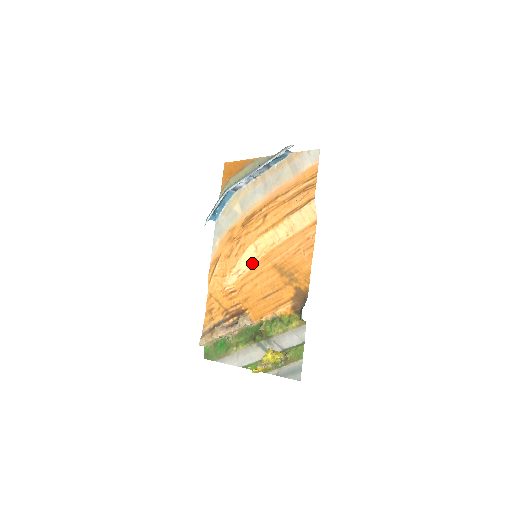
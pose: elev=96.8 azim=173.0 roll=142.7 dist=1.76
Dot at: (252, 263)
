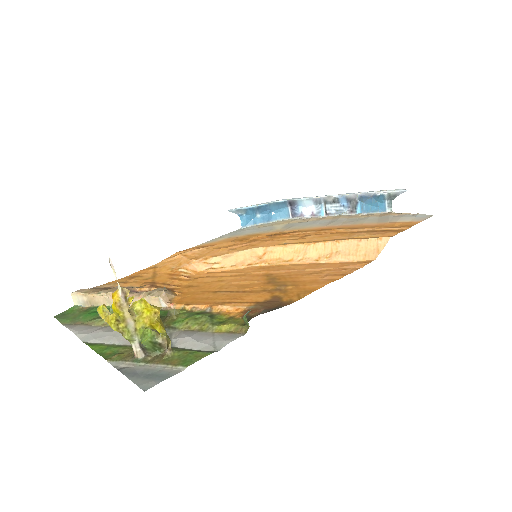
Dot at: (242, 265)
